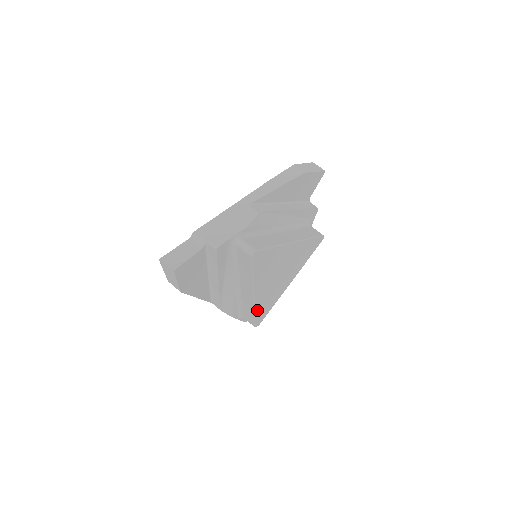
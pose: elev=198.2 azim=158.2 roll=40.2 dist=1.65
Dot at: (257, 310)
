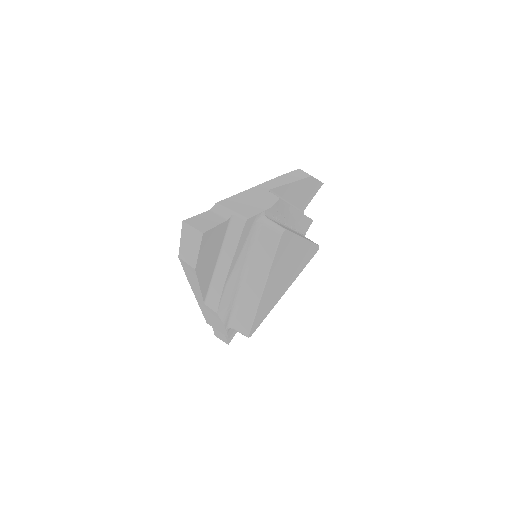
Dot at: (257, 313)
